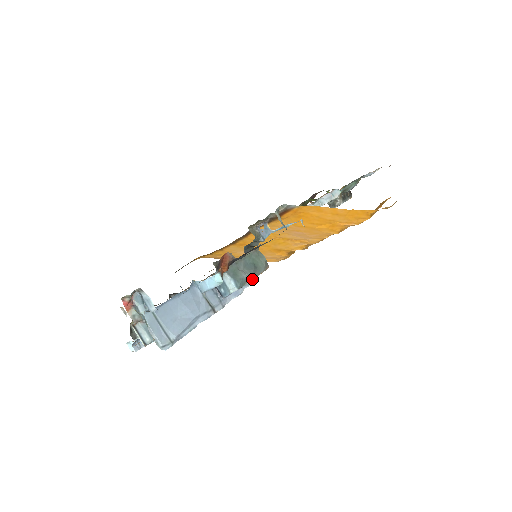
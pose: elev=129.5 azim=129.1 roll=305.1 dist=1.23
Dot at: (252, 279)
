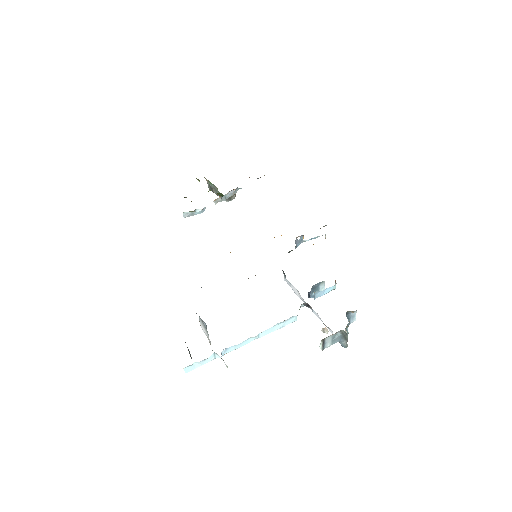
Dot at: occluded
